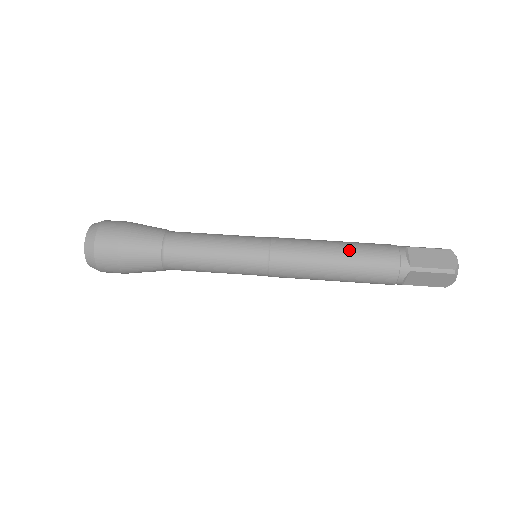
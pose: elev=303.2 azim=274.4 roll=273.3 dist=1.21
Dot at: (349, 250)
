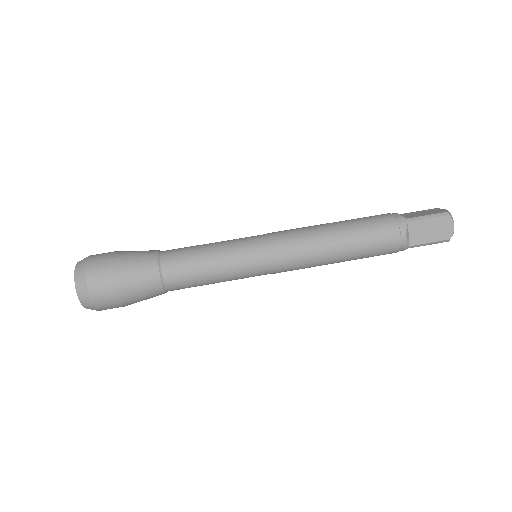
Dot at: (352, 246)
